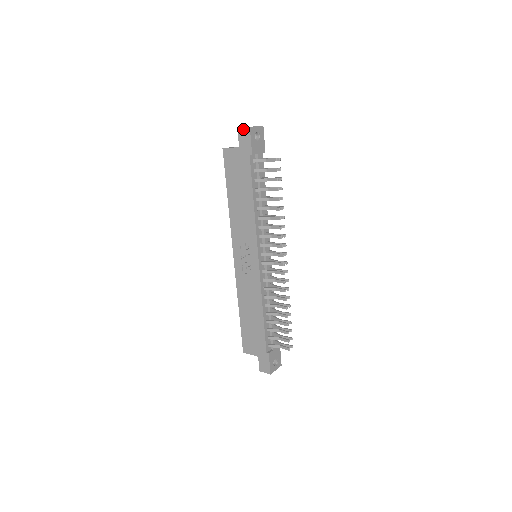
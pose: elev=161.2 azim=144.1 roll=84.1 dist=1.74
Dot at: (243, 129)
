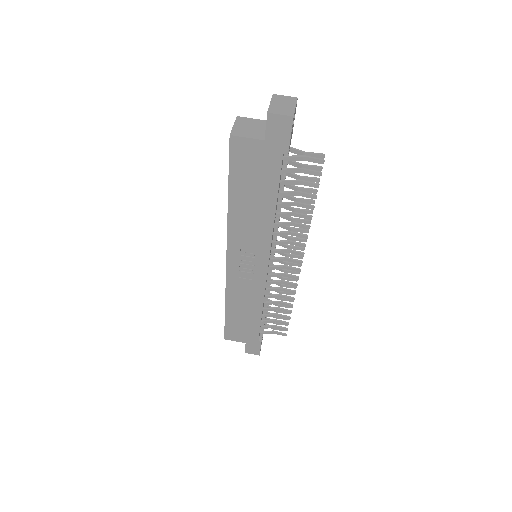
Dot at: (279, 117)
